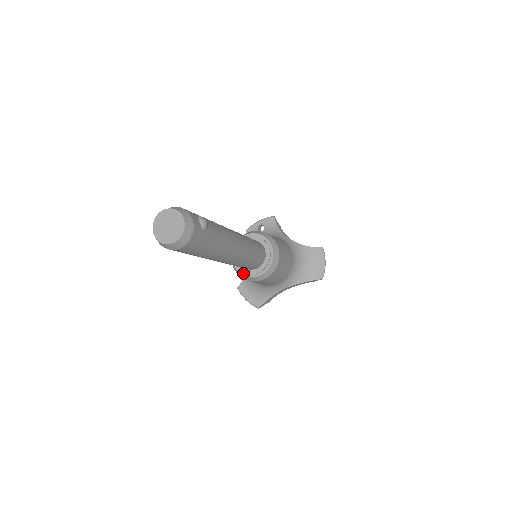
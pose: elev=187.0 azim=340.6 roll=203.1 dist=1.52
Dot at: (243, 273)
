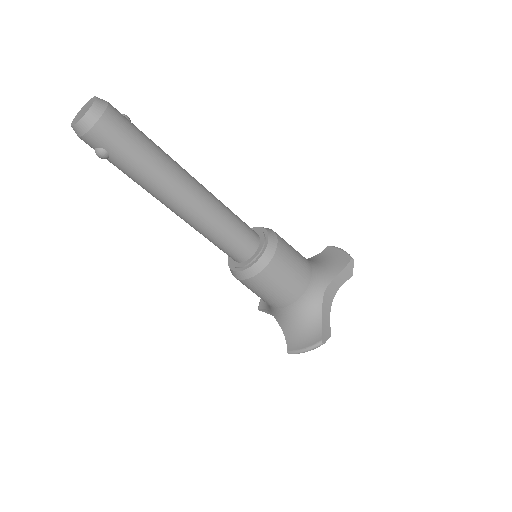
Dot at: (250, 265)
